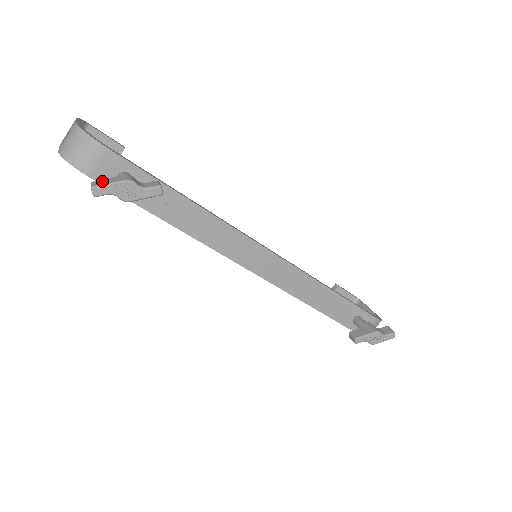
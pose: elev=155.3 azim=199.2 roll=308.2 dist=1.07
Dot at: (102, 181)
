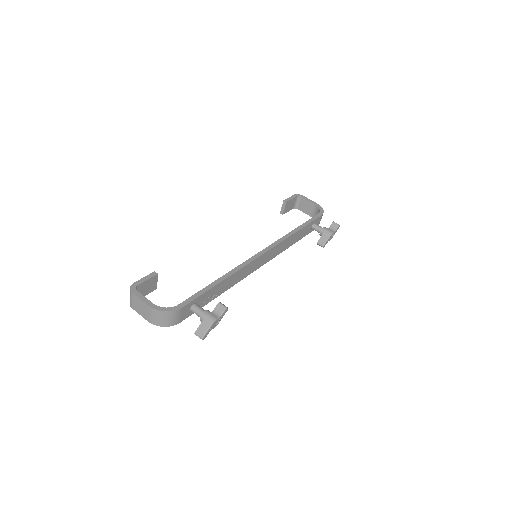
Dot at: (200, 330)
